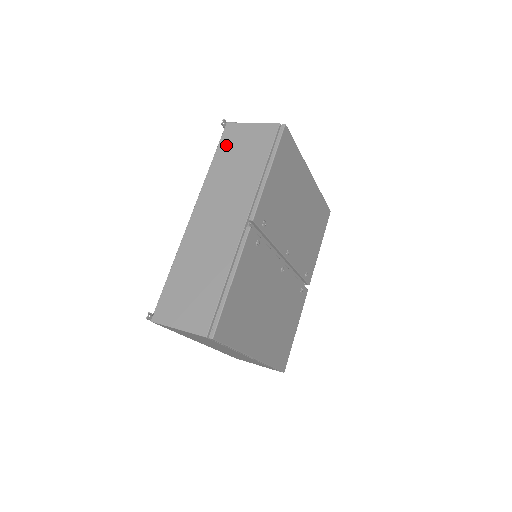
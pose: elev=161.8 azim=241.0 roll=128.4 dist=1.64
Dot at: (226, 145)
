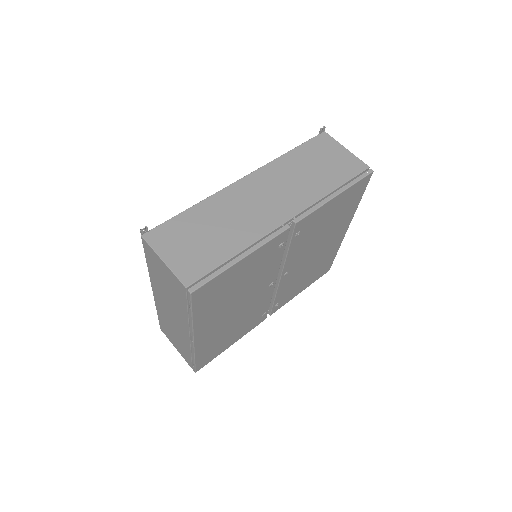
Dot at: (312, 147)
